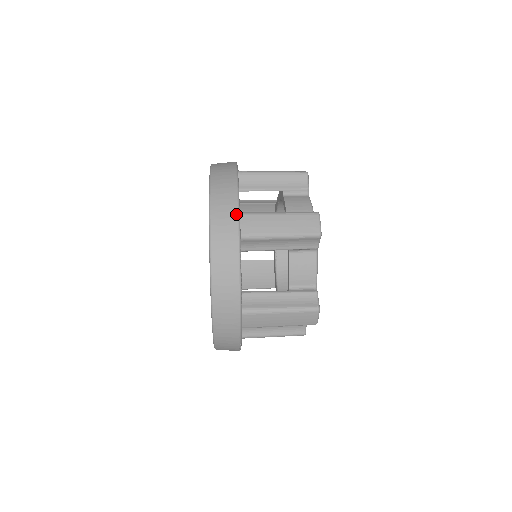
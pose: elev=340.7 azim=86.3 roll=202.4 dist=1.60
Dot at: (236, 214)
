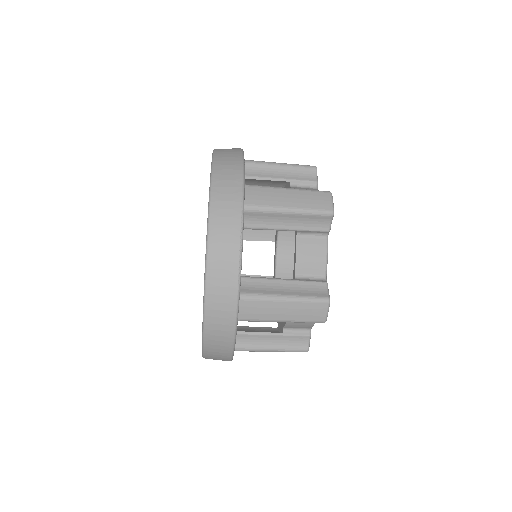
Dot at: occluded
